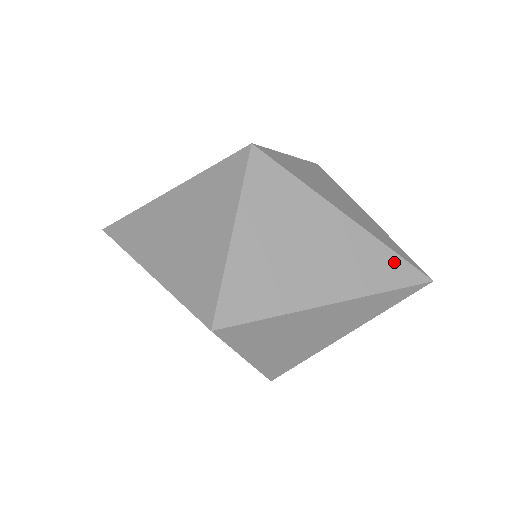
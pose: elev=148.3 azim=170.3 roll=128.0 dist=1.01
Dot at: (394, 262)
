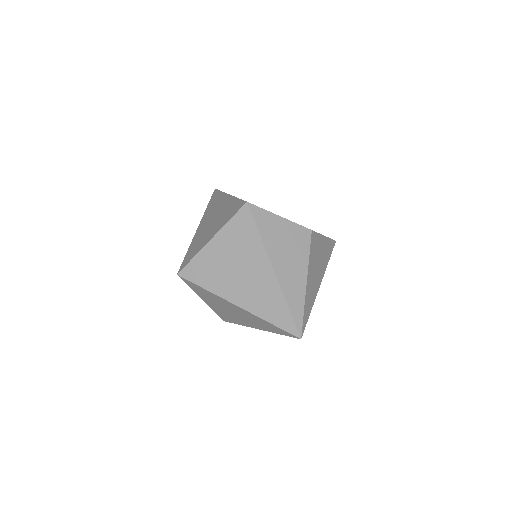
Dot at: (284, 312)
